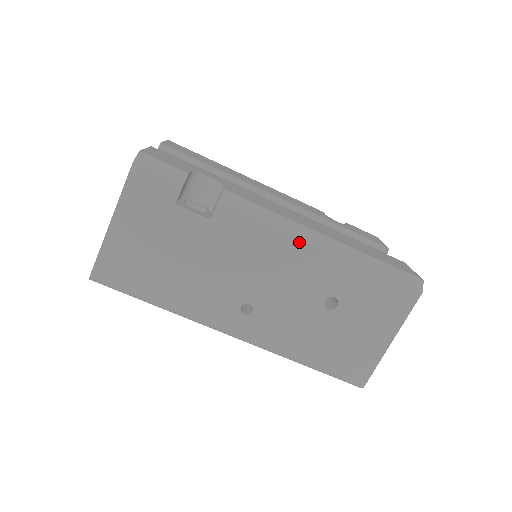
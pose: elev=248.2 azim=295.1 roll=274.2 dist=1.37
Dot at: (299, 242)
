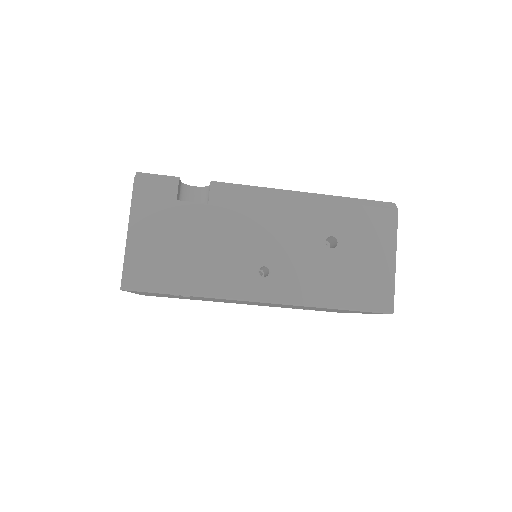
Dot at: (284, 200)
